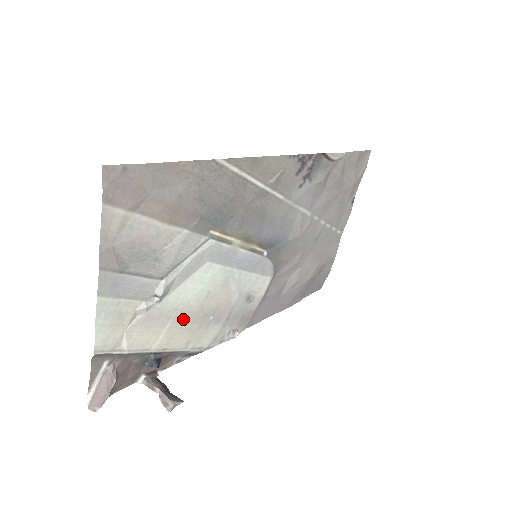
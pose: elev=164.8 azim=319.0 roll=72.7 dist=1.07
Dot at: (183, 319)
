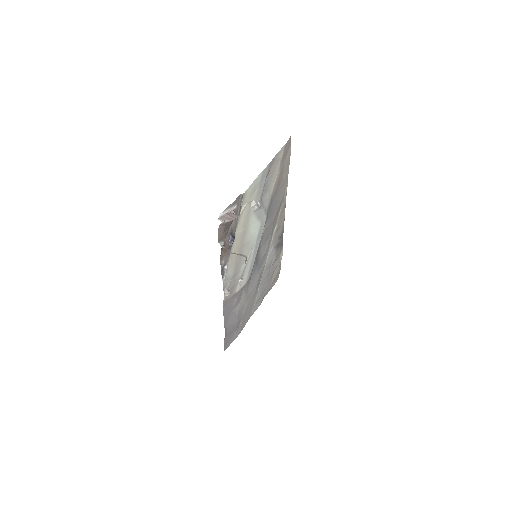
Dot at: (242, 238)
